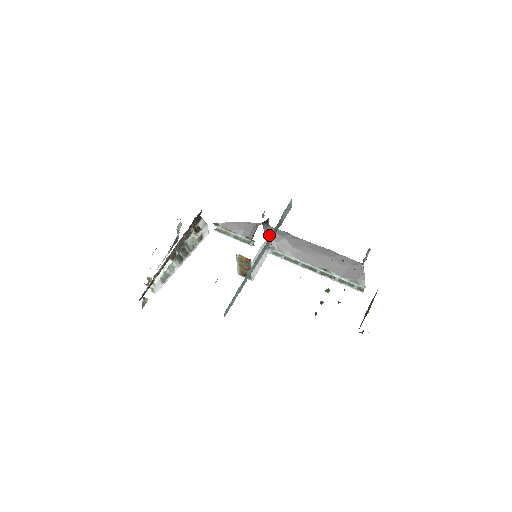
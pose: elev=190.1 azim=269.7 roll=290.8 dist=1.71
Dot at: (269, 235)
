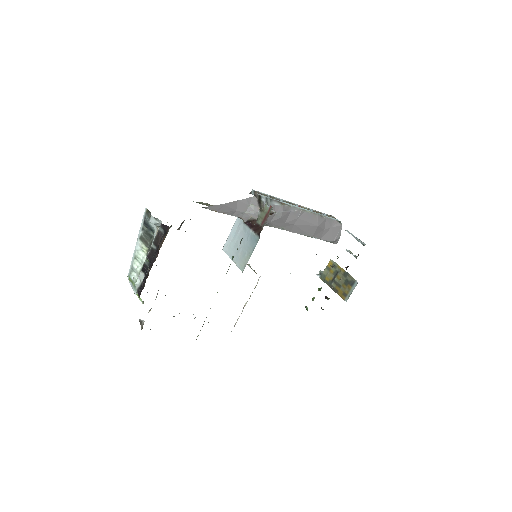
Dot at: (267, 220)
